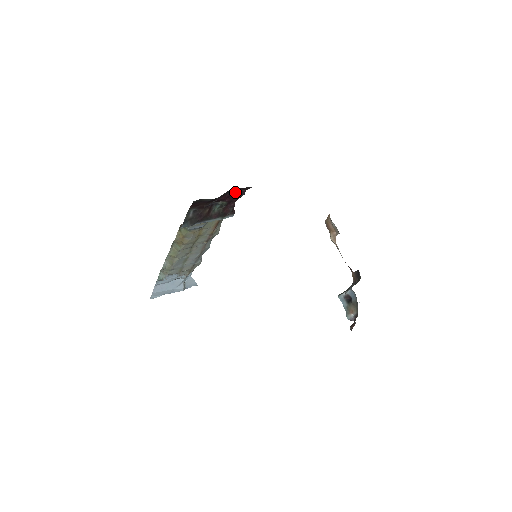
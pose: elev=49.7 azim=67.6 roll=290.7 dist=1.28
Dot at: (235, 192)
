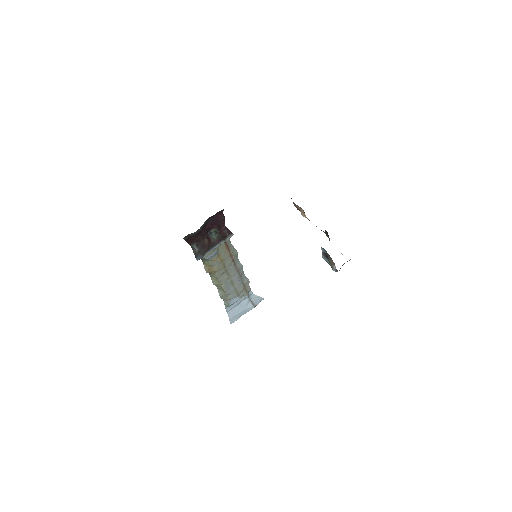
Dot at: (215, 218)
